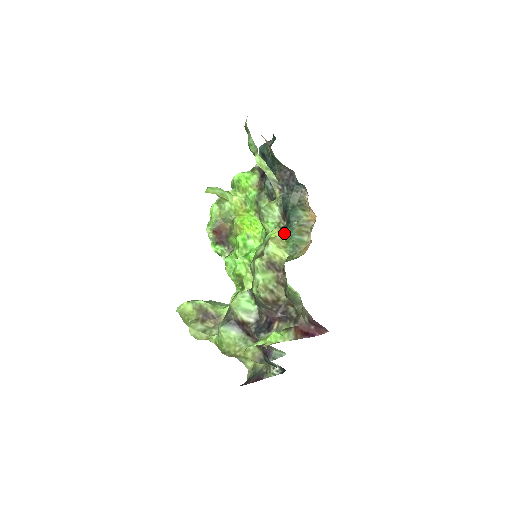
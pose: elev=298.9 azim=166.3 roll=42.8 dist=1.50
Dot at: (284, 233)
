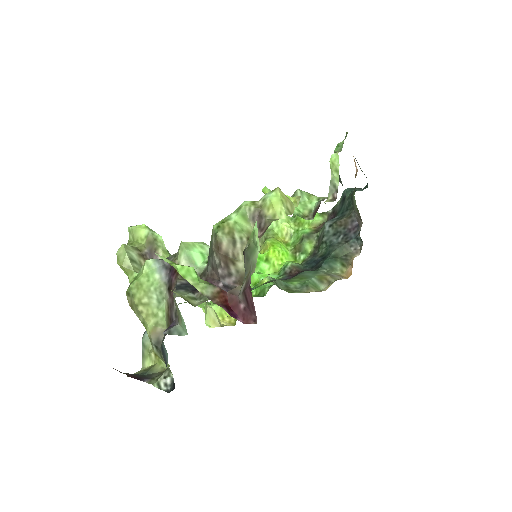
Dot at: (305, 272)
